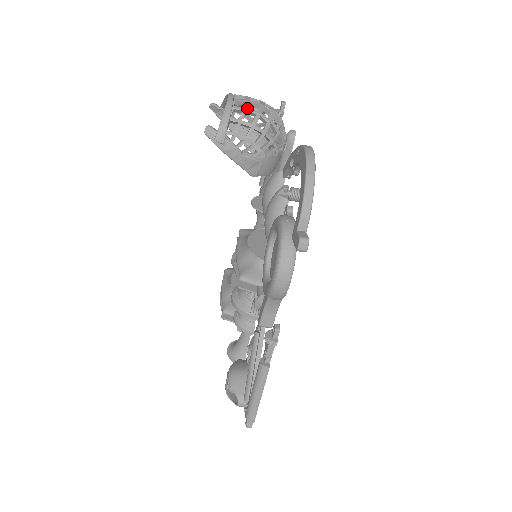
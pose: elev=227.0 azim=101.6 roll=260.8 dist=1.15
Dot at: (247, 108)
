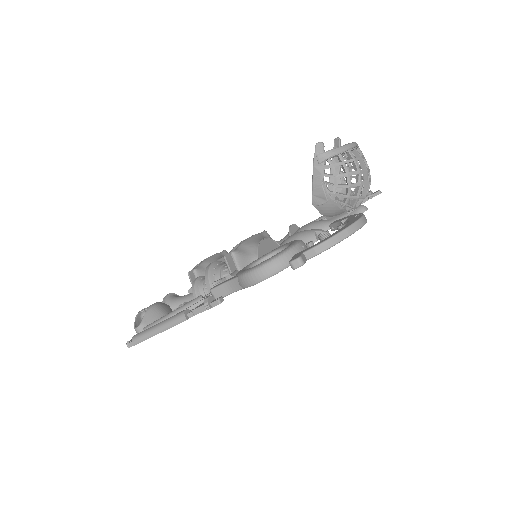
Dot at: occluded
